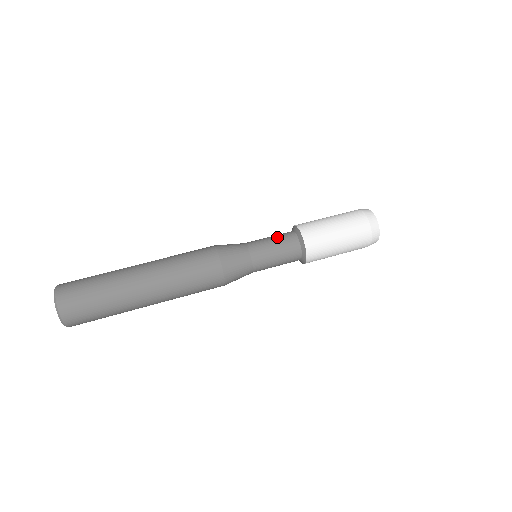
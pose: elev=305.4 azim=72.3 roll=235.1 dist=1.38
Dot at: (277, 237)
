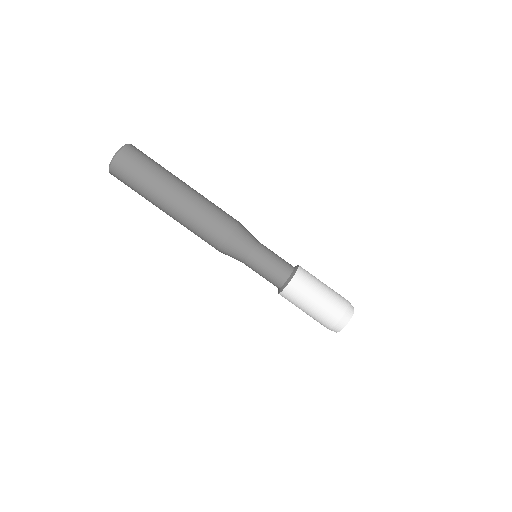
Dot at: (279, 260)
